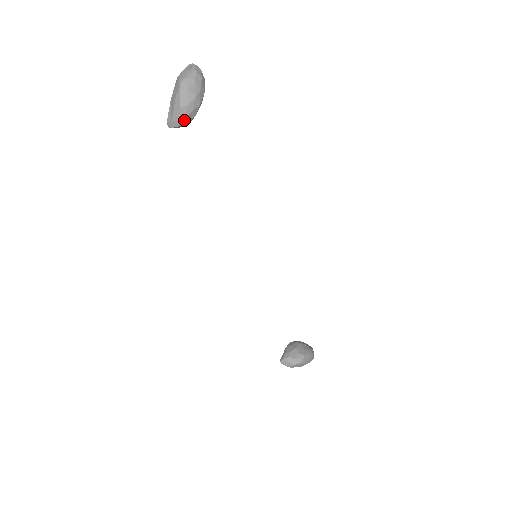
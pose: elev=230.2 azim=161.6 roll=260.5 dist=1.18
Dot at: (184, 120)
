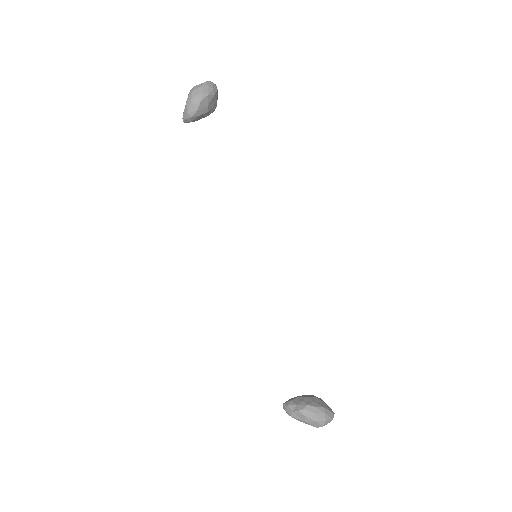
Dot at: (188, 112)
